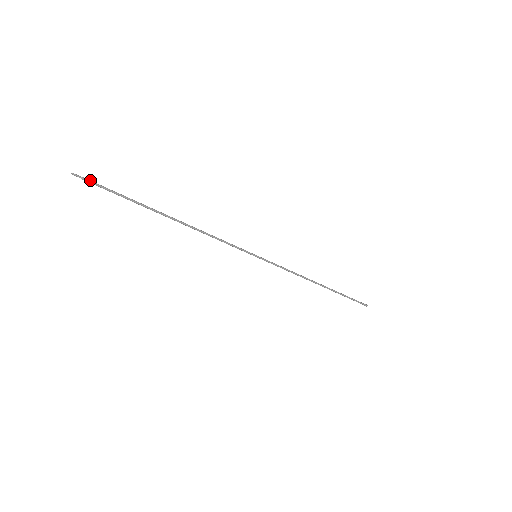
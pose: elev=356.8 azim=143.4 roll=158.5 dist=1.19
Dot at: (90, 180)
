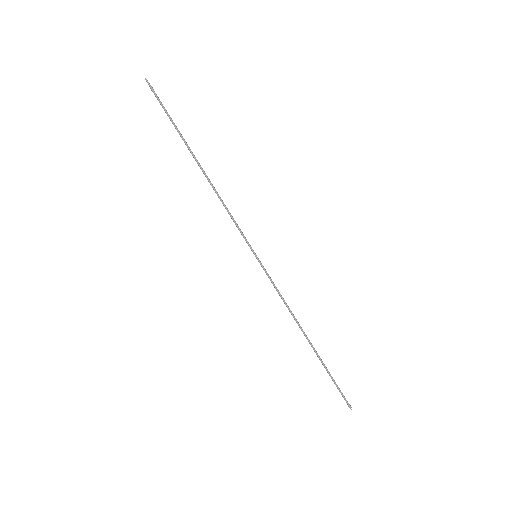
Dot at: occluded
